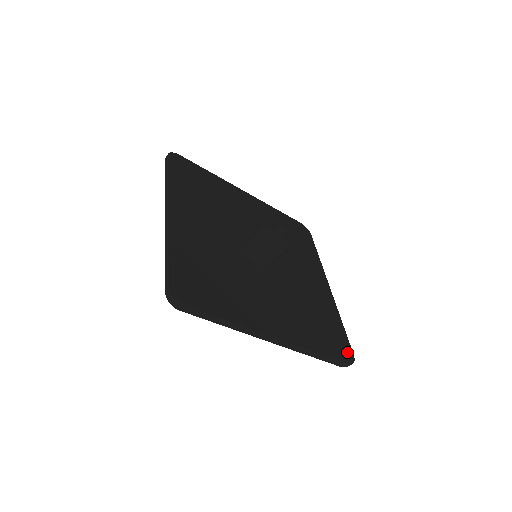
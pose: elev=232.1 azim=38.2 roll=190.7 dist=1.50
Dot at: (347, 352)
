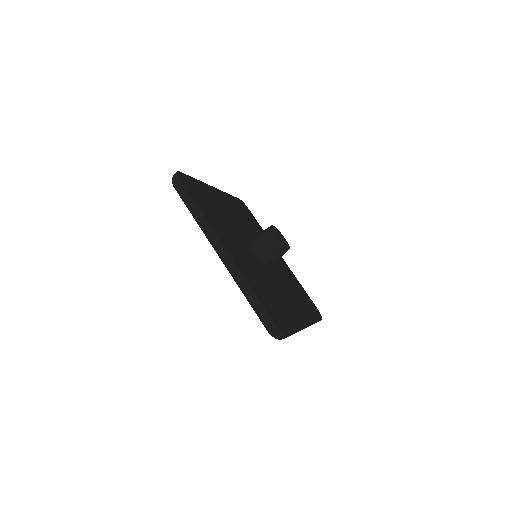
Dot at: (316, 310)
